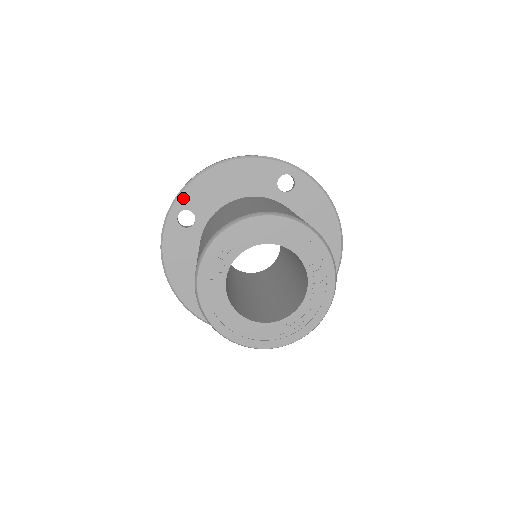
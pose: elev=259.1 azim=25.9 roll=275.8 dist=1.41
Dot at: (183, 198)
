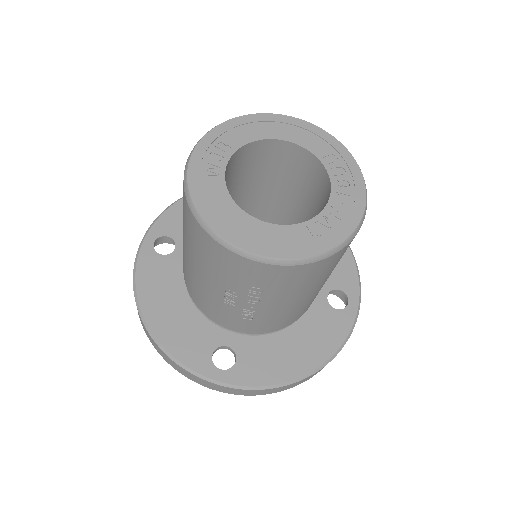
Dot at: (159, 225)
